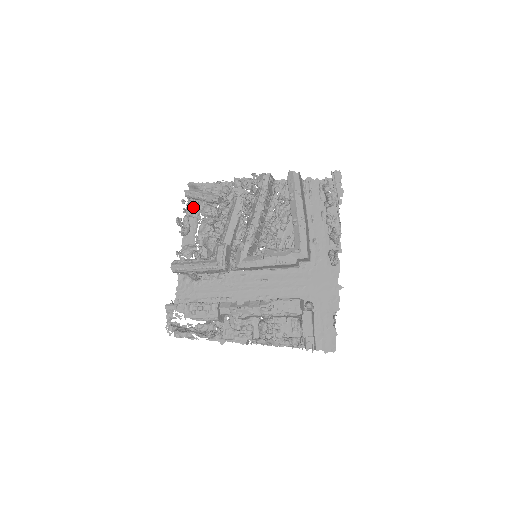
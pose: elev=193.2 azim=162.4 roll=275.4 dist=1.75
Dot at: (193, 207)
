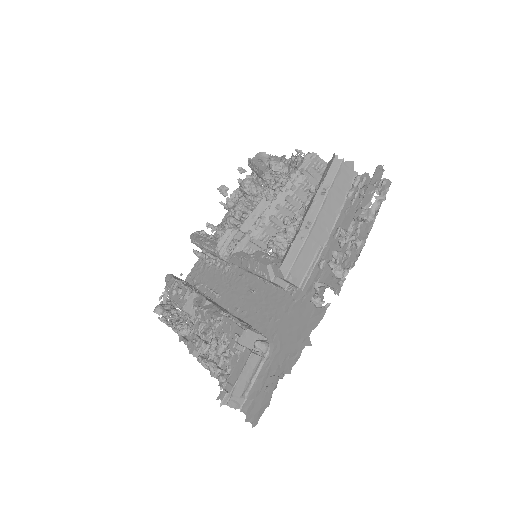
Dot at: occluded
